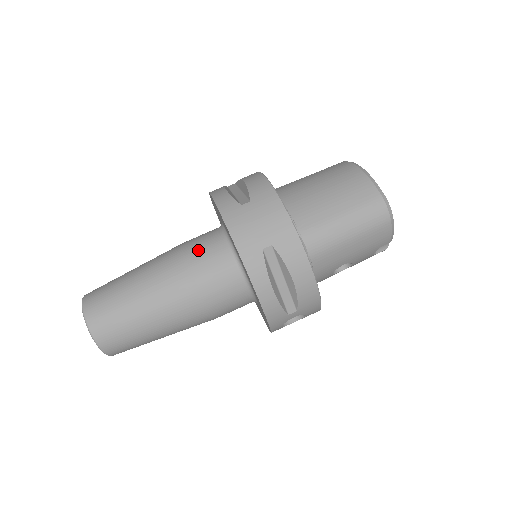
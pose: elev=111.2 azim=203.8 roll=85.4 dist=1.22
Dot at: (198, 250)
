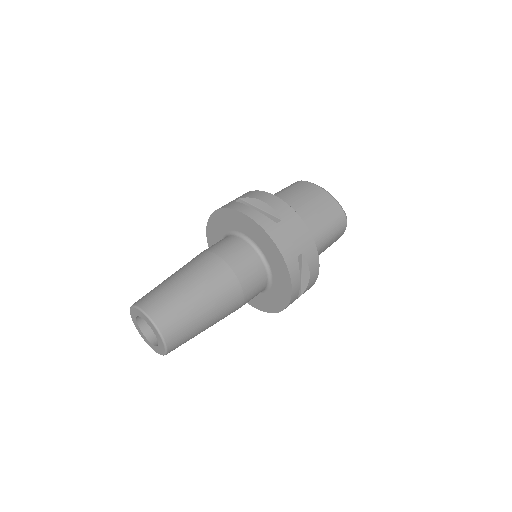
Dot at: (235, 258)
